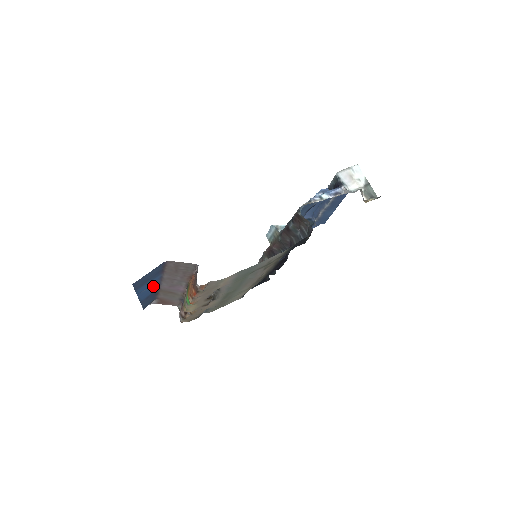
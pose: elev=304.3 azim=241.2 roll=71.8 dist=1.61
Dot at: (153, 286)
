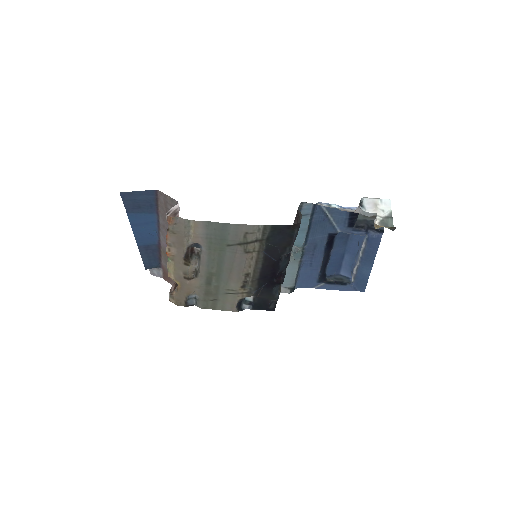
Dot at: (152, 232)
